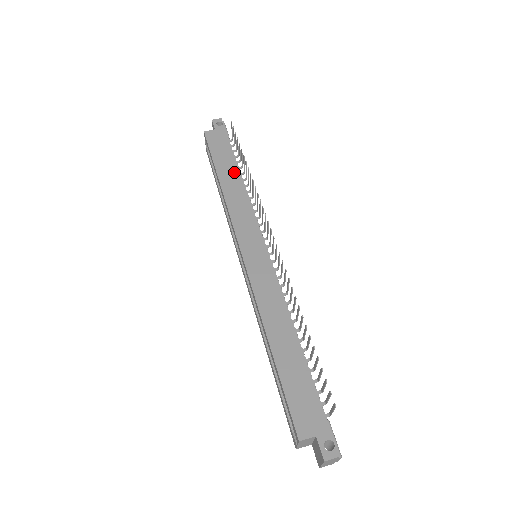
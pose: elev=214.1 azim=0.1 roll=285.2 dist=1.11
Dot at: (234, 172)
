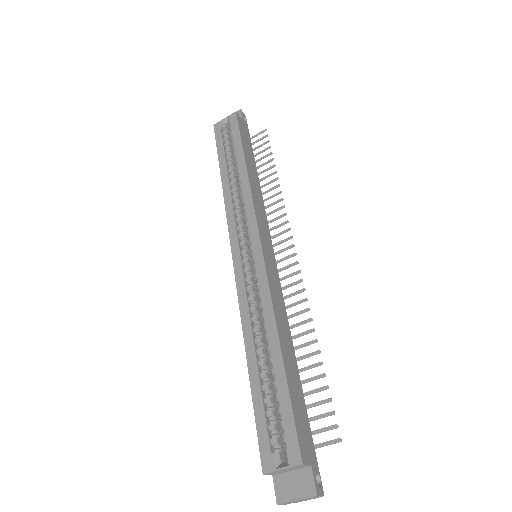
Dot at: (255, 169)
